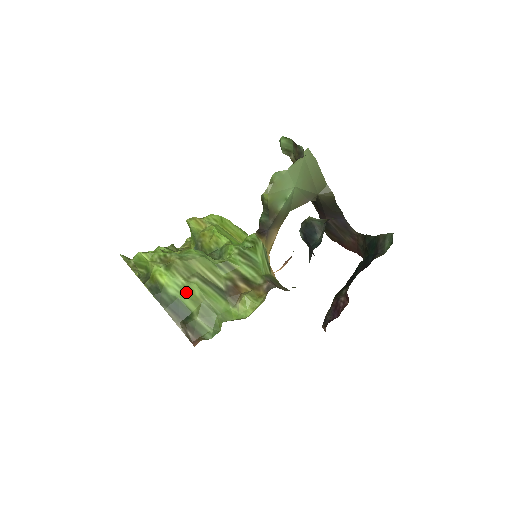
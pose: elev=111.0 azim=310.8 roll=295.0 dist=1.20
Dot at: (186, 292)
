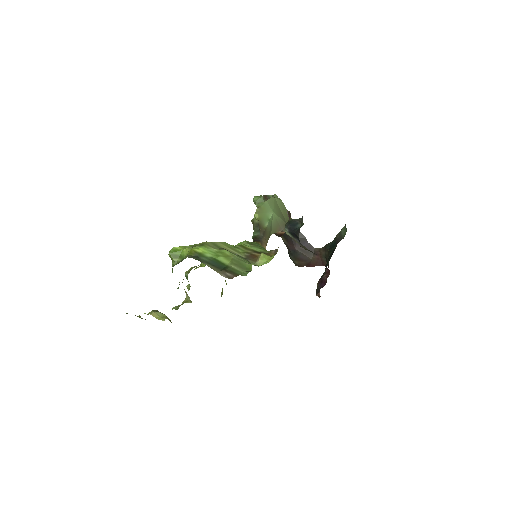
Dot at: (219, 254)
